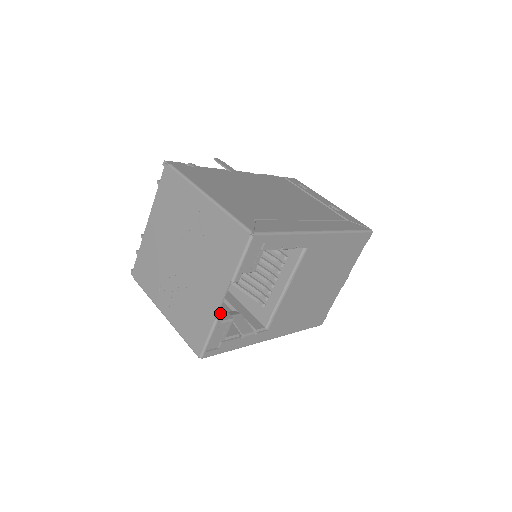
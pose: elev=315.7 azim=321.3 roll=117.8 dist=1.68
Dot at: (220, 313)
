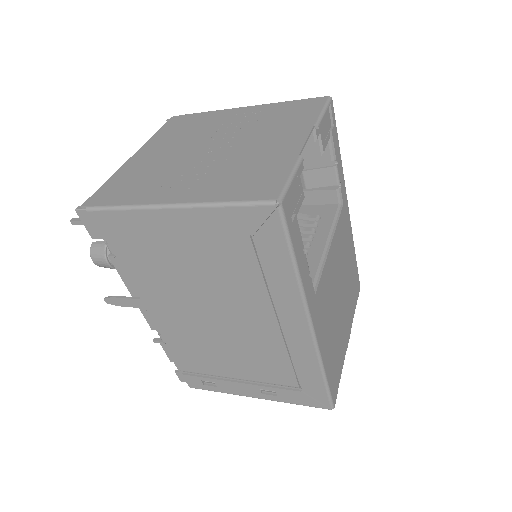
Dot at: occluded
